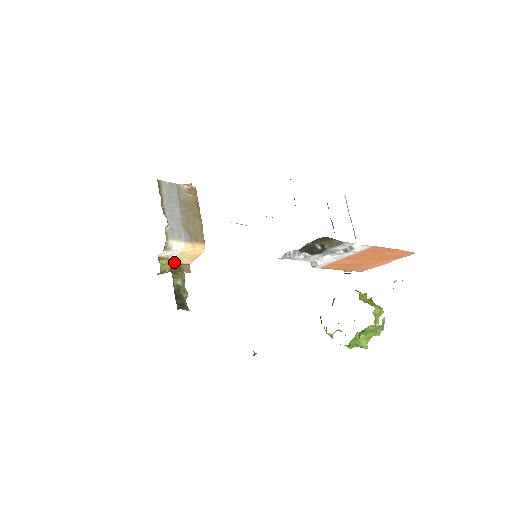
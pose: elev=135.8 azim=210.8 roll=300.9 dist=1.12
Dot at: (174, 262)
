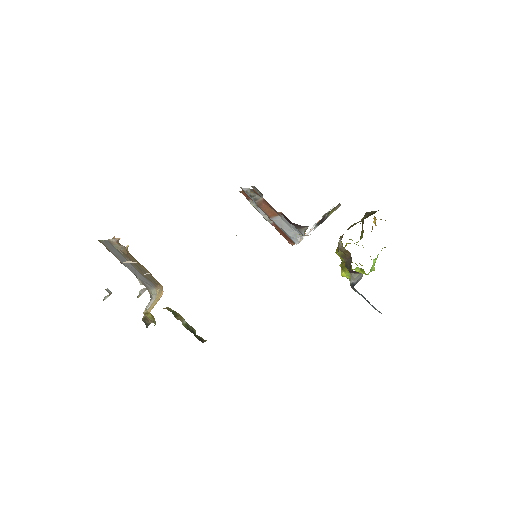
Dot at: (167, 307)
